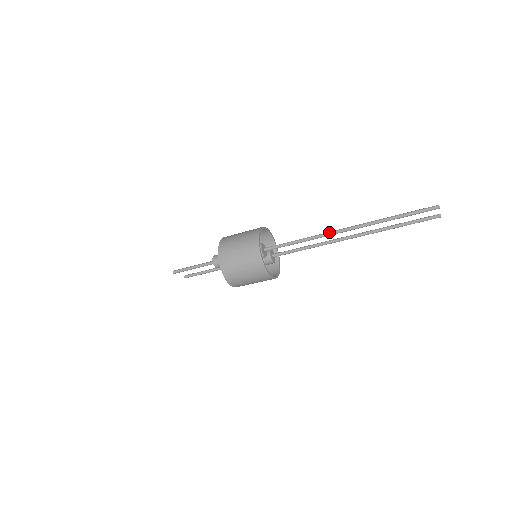
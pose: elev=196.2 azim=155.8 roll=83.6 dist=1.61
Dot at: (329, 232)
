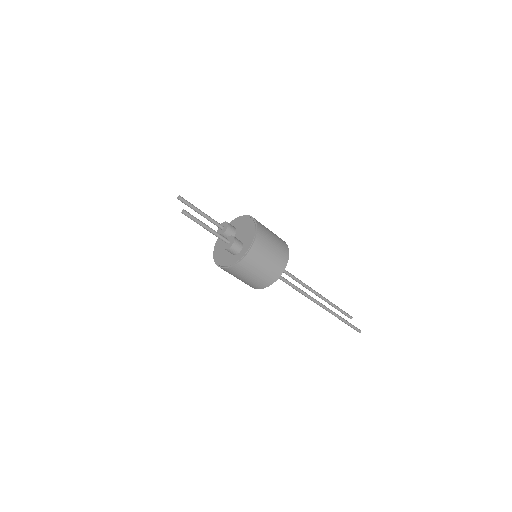
Dot at: (313, 299)
